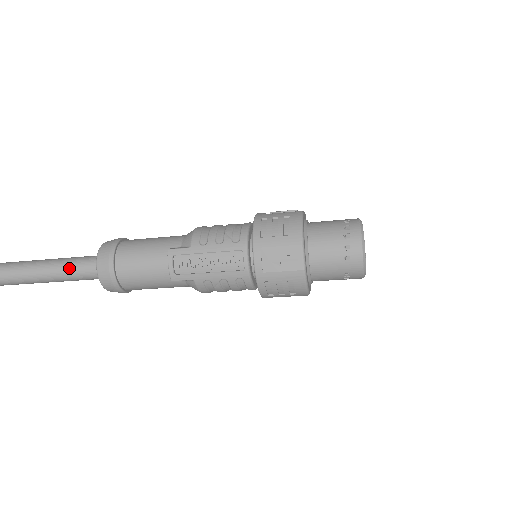
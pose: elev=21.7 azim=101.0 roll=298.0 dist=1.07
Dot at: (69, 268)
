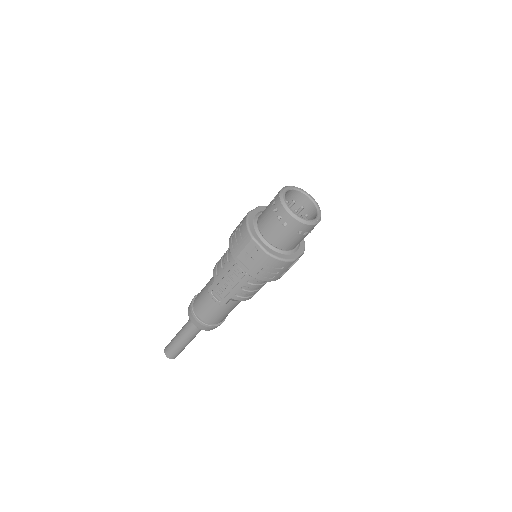
Dot at: (187, 330)
